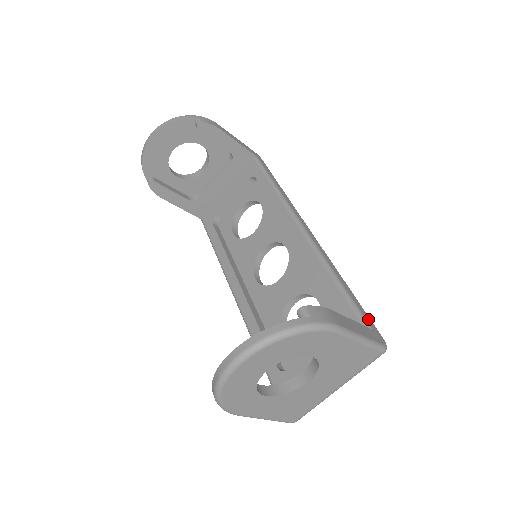
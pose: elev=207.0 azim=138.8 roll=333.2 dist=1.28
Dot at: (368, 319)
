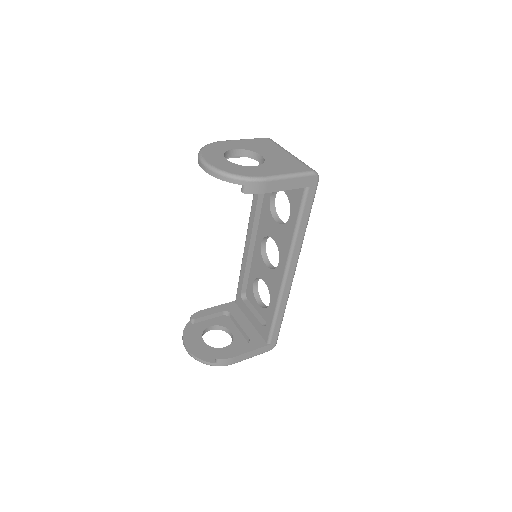
Dot at: (275, 337)
